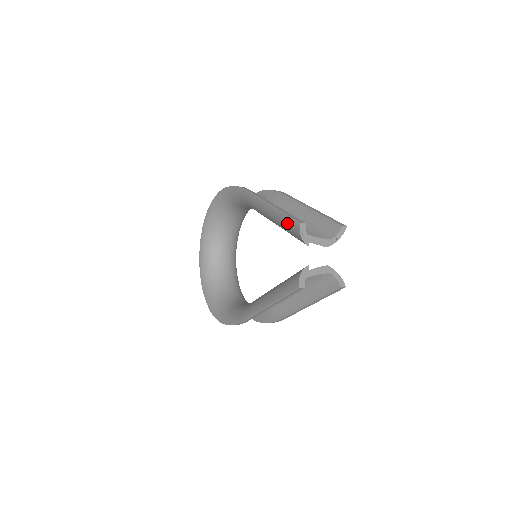
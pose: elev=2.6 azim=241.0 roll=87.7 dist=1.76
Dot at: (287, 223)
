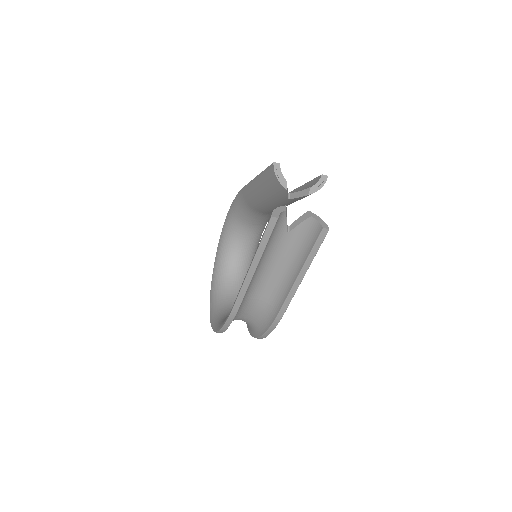
Dot at: (267, 176)
